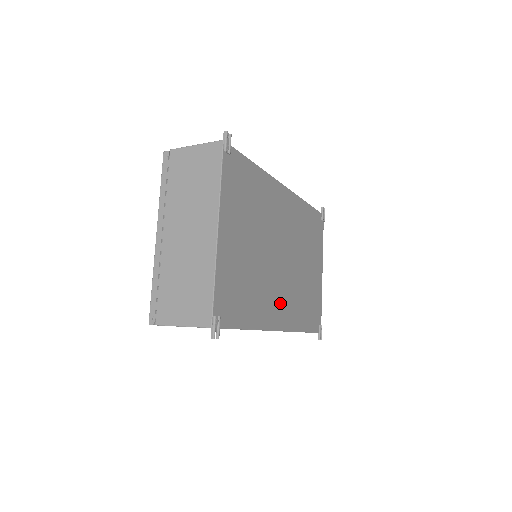
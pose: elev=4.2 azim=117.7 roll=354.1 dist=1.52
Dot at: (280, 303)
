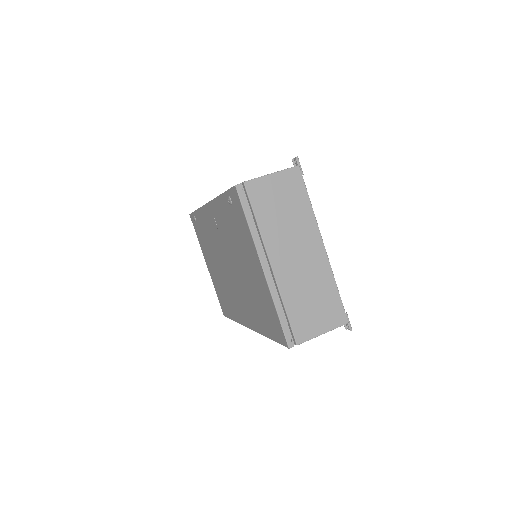
Dot at: occluded
